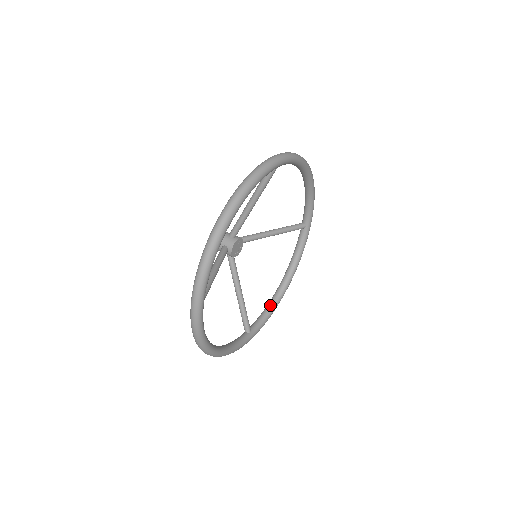
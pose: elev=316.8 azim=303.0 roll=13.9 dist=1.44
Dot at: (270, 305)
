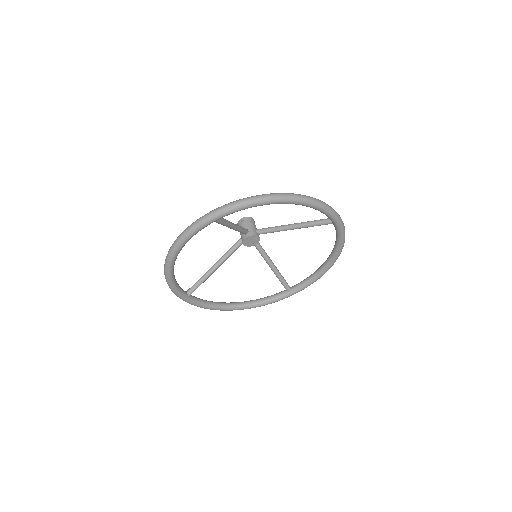
Dot at: (215, 303)
